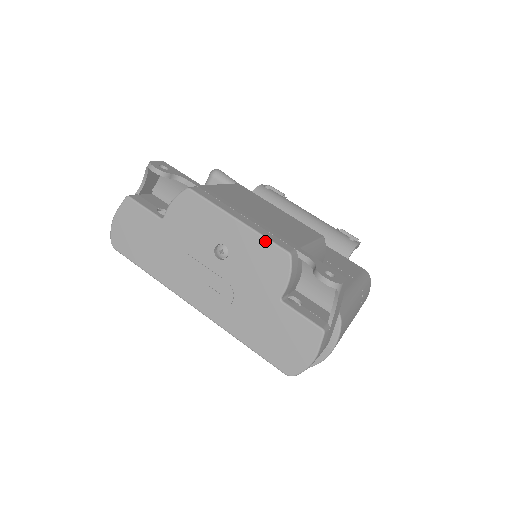
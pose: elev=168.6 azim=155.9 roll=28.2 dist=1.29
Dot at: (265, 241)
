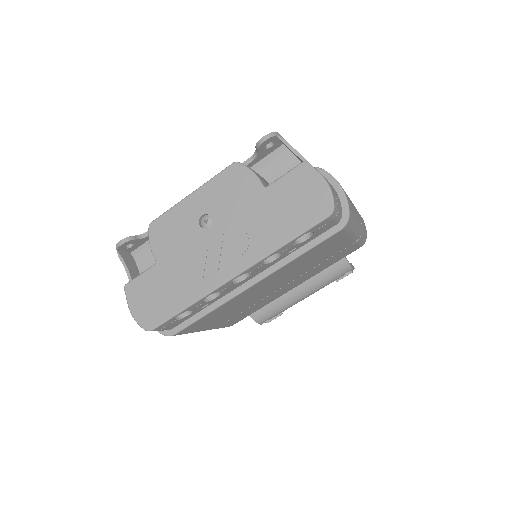
Dot at: (216, 178)
